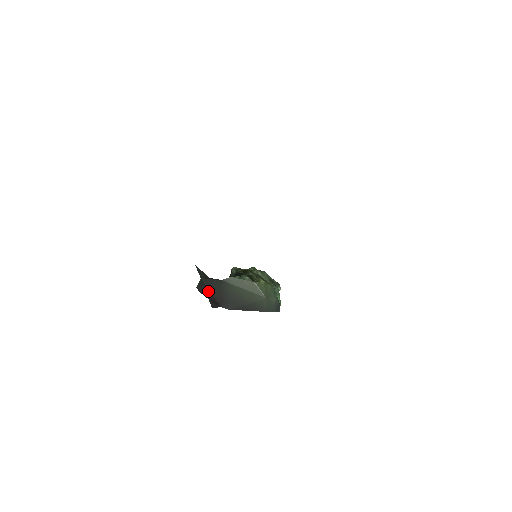
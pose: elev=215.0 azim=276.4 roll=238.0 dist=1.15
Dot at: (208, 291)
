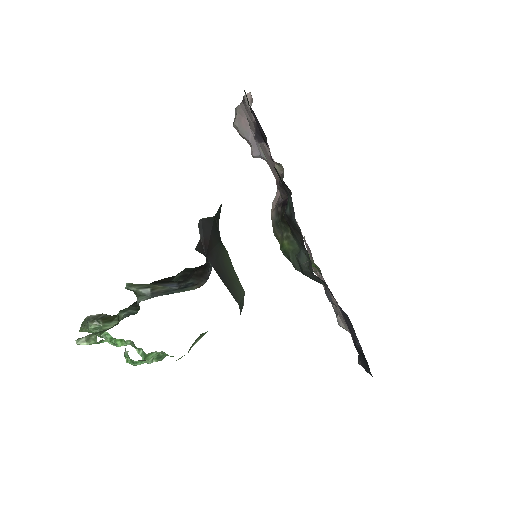
Dot at: (209, 232)
